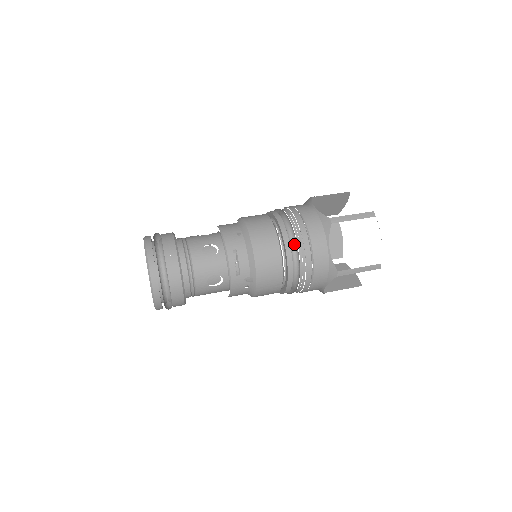
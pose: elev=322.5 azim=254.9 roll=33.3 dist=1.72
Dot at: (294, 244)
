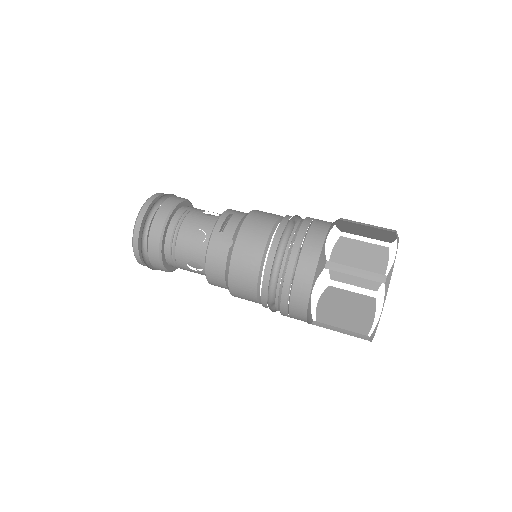
Dot at: (292, 230)
